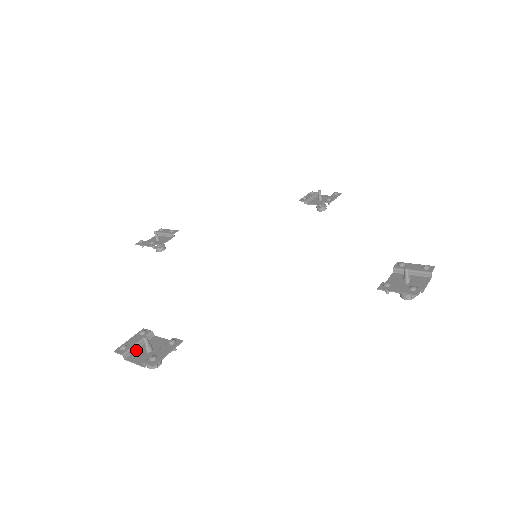
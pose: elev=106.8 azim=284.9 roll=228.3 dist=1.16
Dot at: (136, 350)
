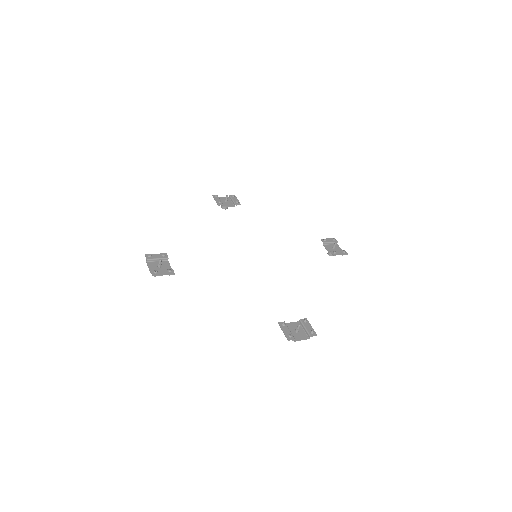
Dot at: (154, 261)
